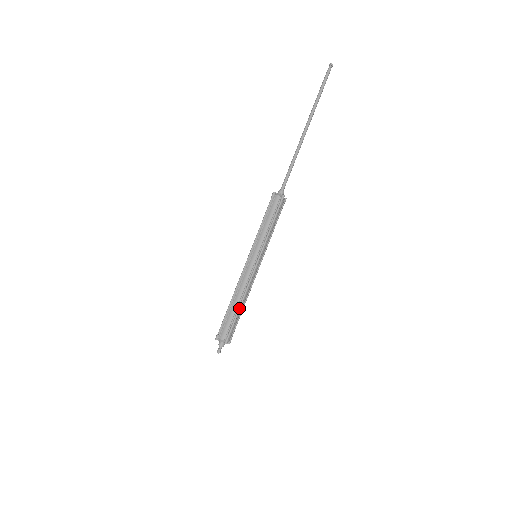
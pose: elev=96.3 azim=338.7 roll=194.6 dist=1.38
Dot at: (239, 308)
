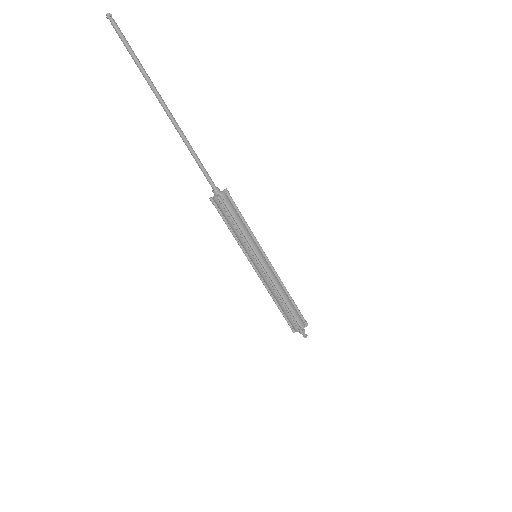
Dot at: (284, 305)
